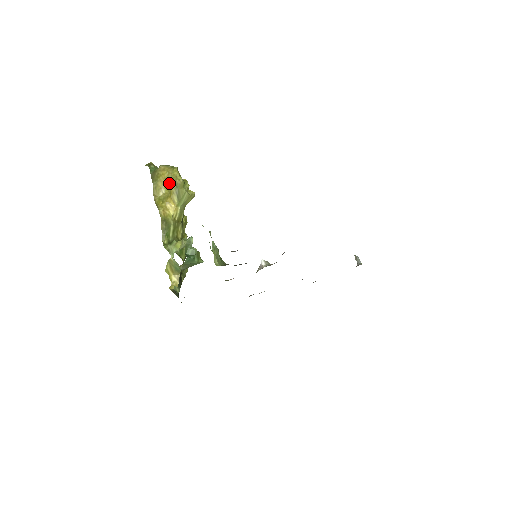
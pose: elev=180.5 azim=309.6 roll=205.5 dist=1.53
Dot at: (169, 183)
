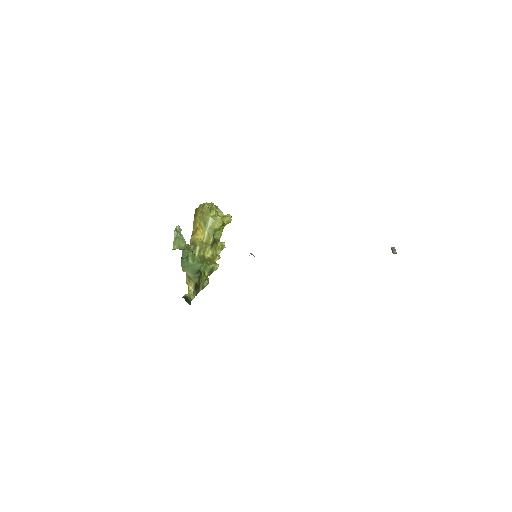
Dot at: (200, 214)
